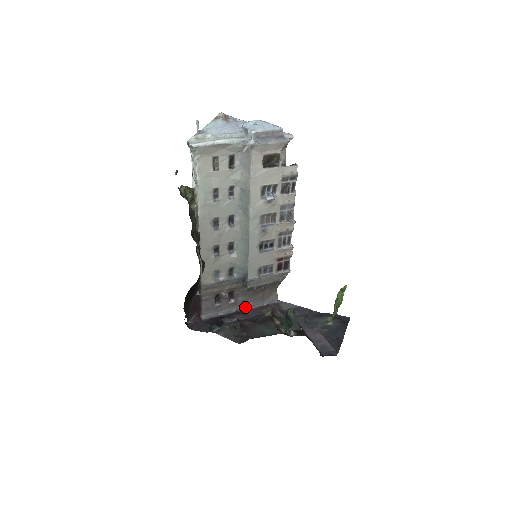
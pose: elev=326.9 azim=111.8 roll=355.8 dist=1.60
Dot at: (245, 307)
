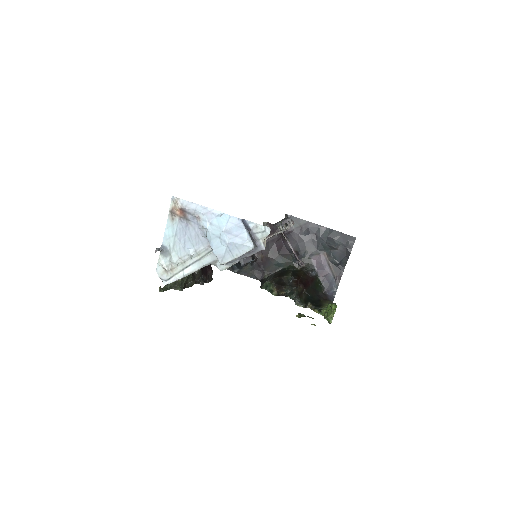
Dot at: occluded
